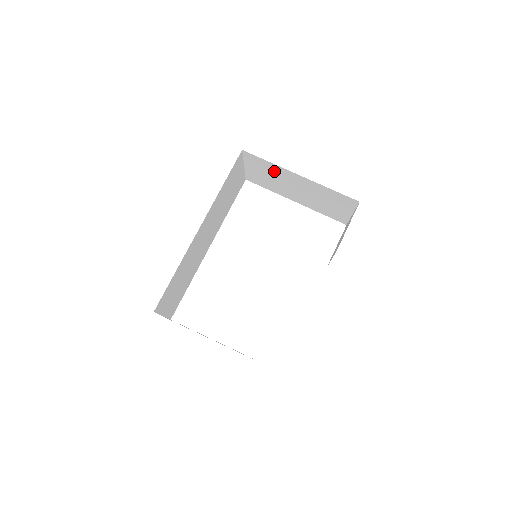
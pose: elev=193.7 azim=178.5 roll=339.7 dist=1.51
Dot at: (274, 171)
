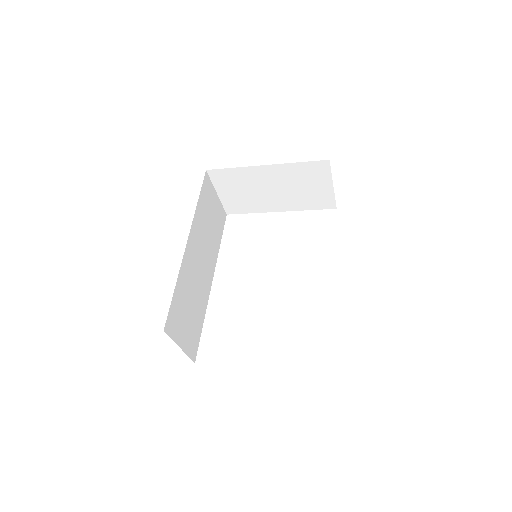
Dot at: (243, 179)
